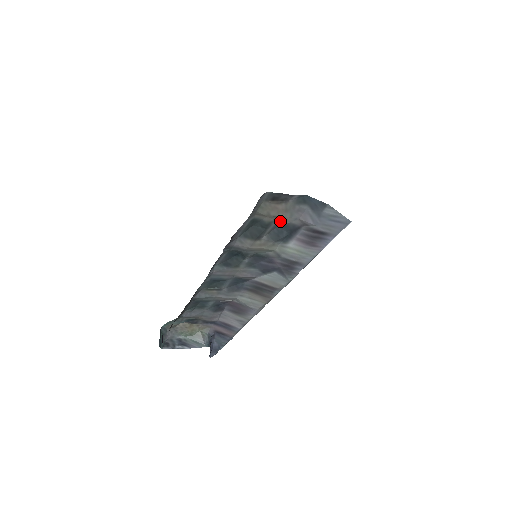
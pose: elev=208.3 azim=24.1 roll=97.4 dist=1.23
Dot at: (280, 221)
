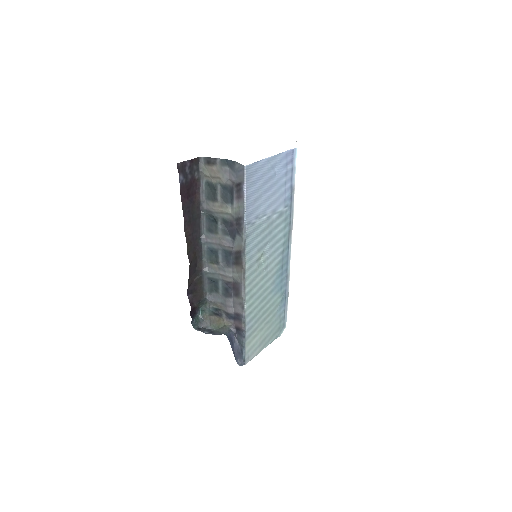
Dot at: (220, 182)
